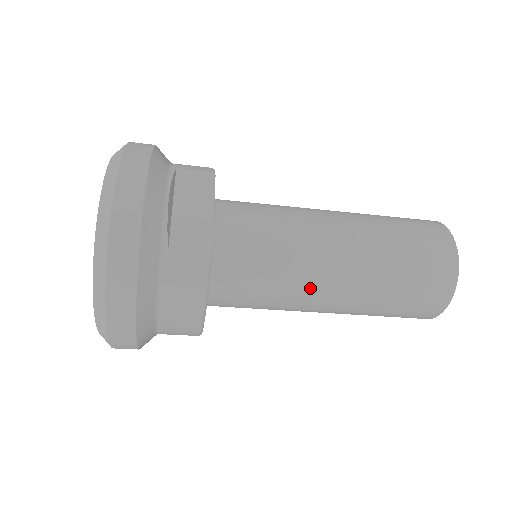
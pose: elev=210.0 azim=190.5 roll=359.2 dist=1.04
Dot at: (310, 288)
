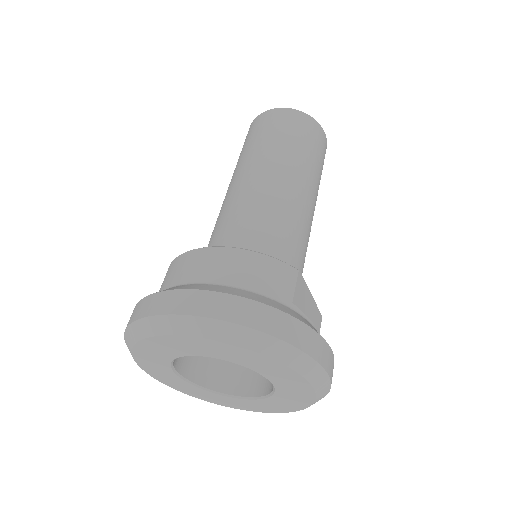
Dot at: occluded
